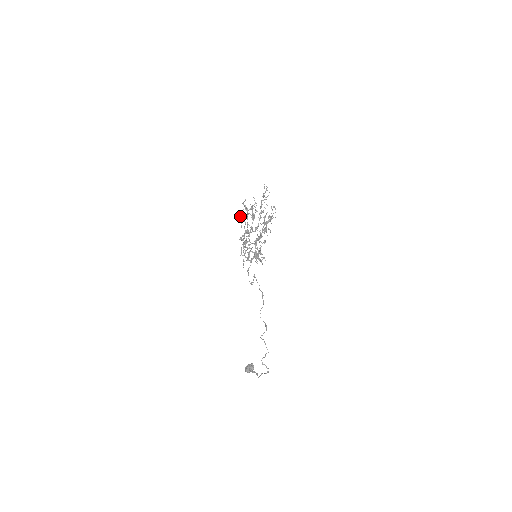
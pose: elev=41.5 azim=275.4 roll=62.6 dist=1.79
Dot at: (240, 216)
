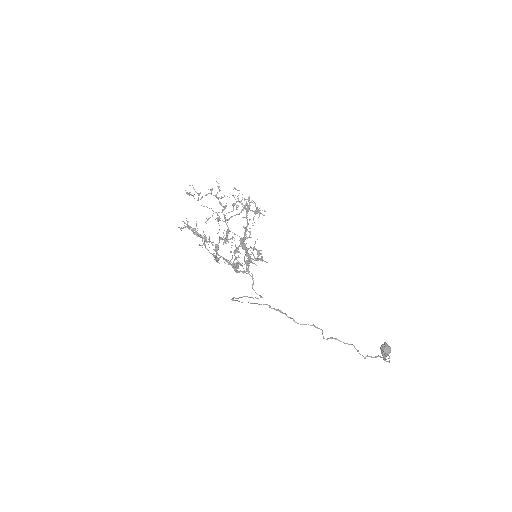
Dot at: occluded
